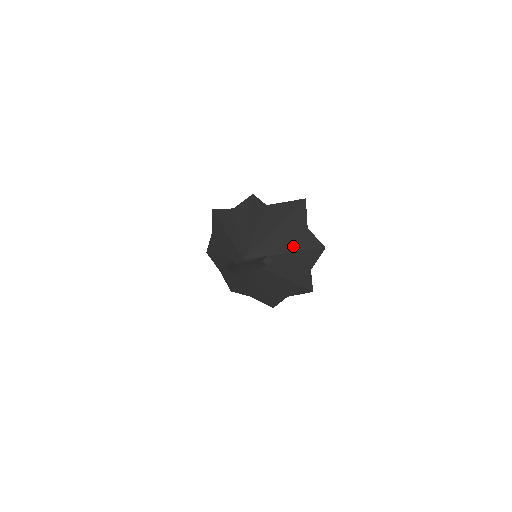
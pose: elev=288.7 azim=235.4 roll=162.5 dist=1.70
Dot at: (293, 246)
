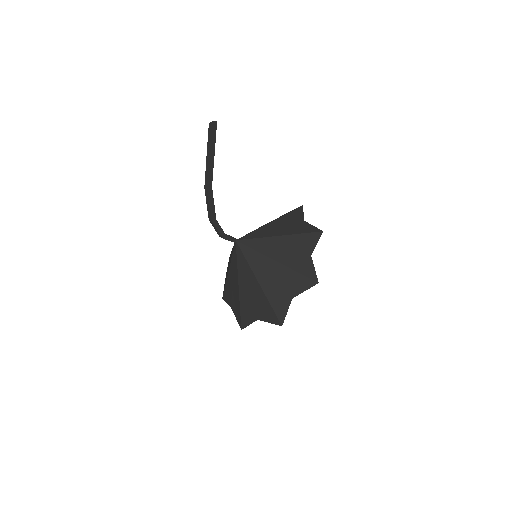
Dot at: (288, 231)
